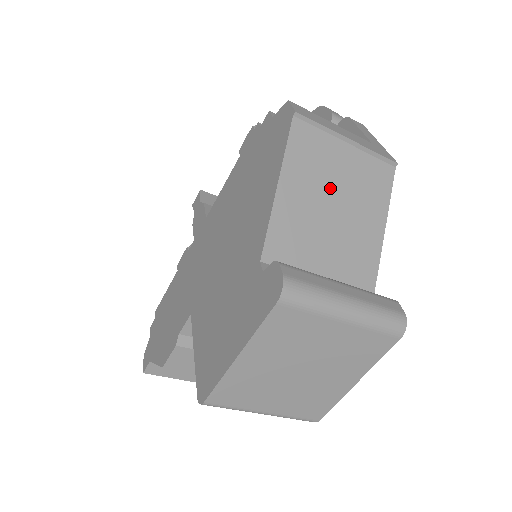
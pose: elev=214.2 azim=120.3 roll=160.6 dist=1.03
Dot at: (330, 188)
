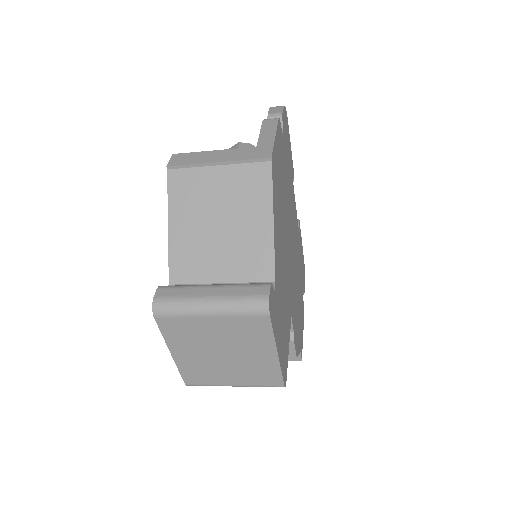
Dot at: (211, 209)
